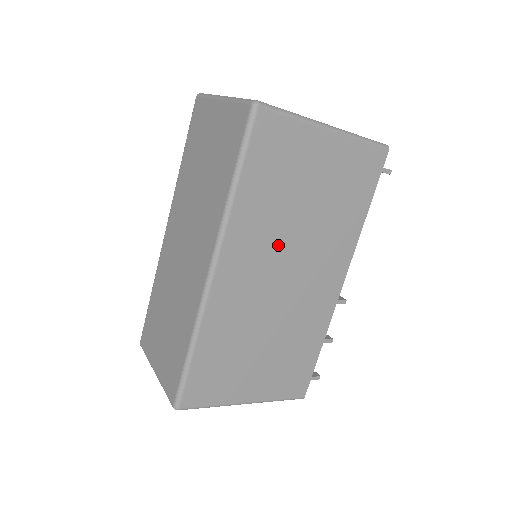
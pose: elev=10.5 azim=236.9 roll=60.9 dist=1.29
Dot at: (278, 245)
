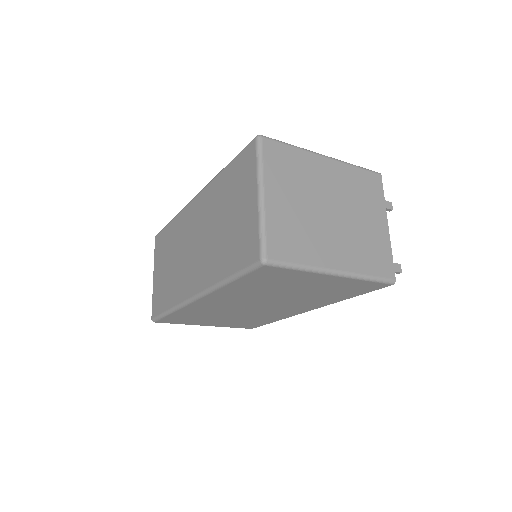
Dot at: (256, 299)
